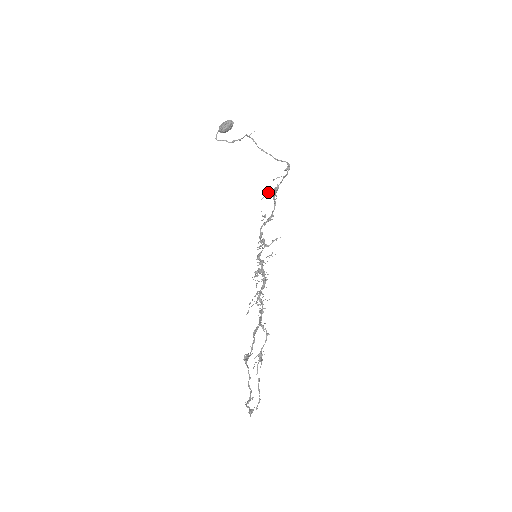
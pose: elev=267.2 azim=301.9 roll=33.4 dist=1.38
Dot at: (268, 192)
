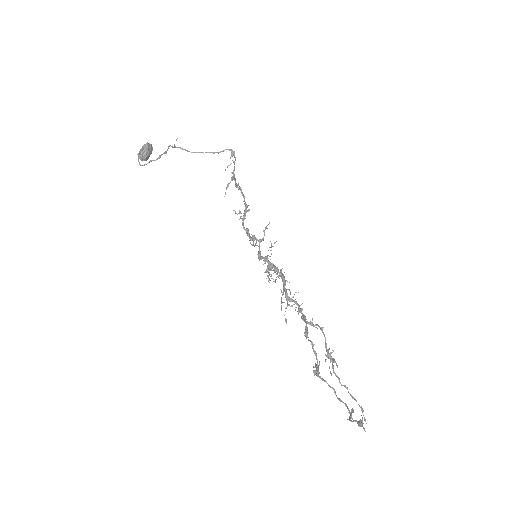
Dot at: (227, 185)
